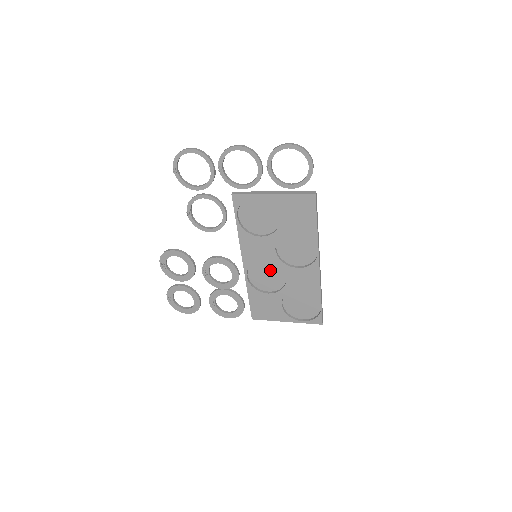
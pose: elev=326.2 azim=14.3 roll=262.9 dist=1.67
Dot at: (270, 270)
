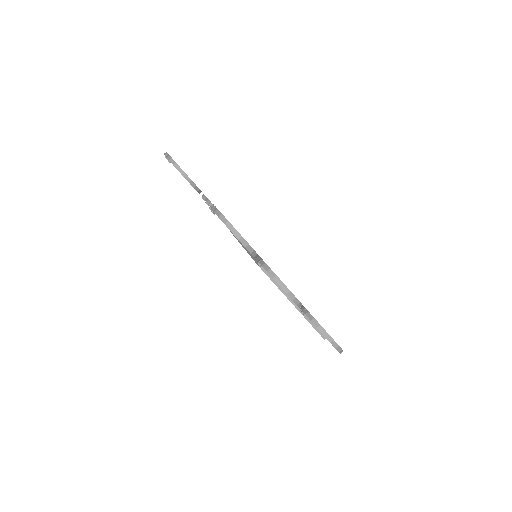
Dot at: occluded
